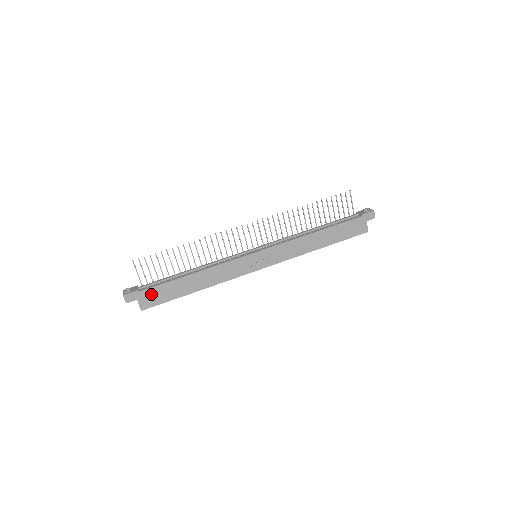
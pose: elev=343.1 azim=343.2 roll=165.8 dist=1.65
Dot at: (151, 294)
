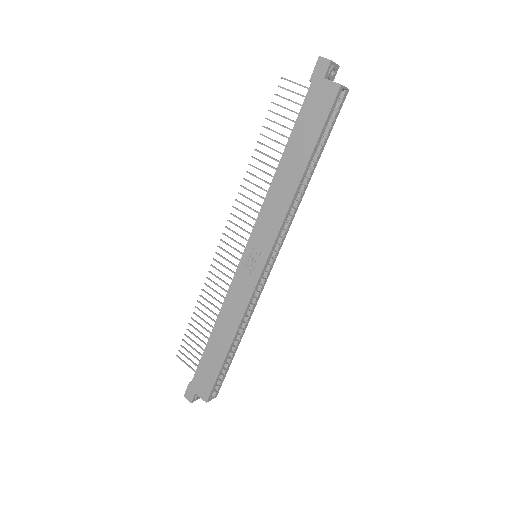
Dot at: (200, 379)
